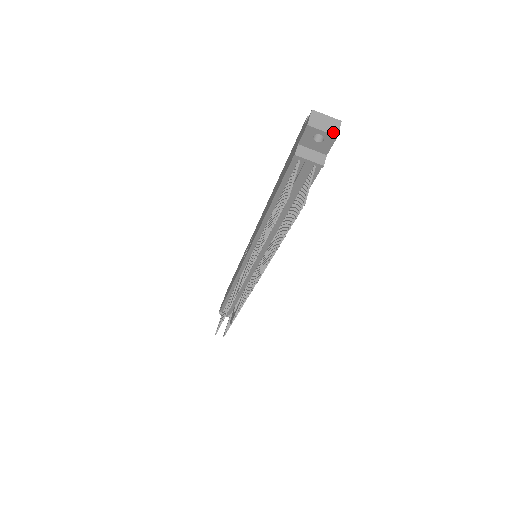
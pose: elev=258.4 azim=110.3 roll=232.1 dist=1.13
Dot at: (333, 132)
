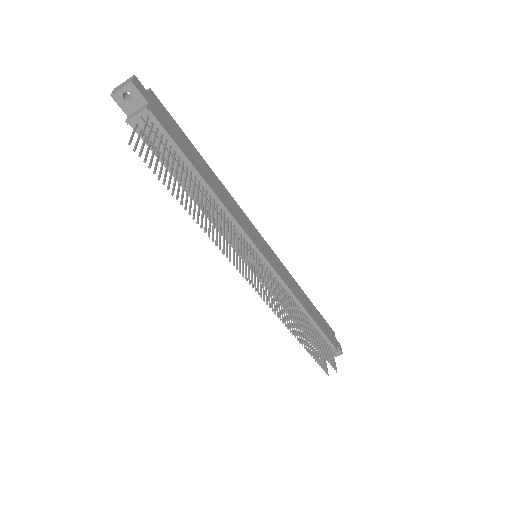
Dot at: (128, 83)
